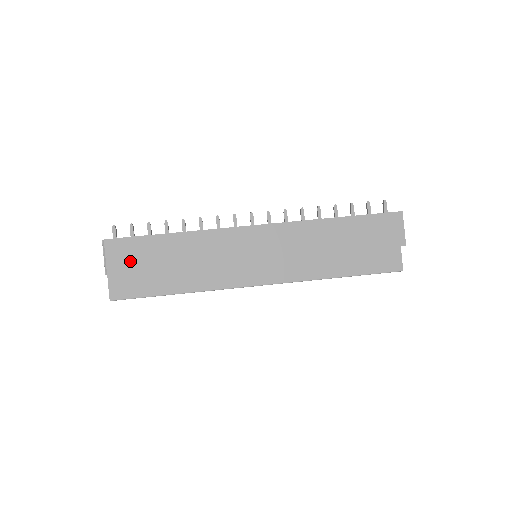
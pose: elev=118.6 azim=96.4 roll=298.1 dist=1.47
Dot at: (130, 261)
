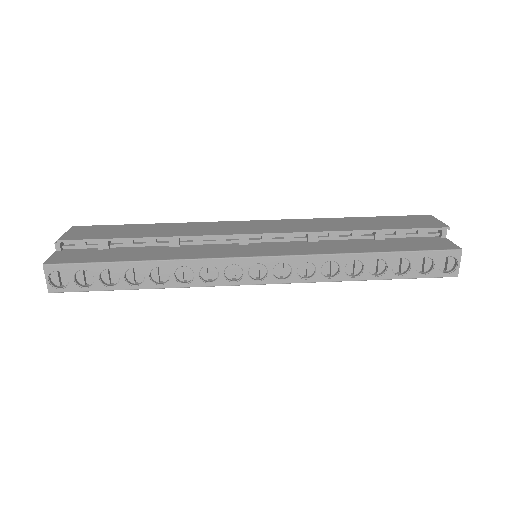
Dot at: (93, 234)
